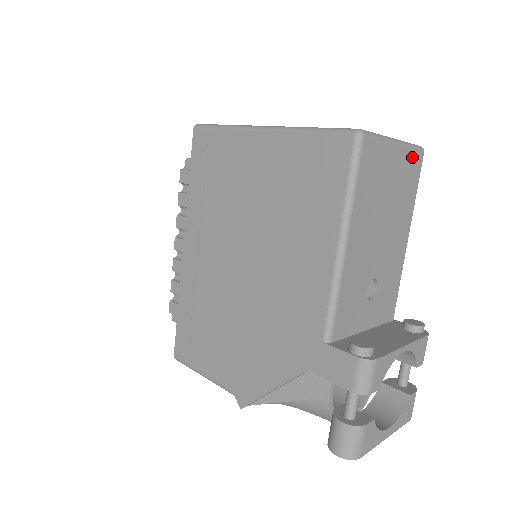
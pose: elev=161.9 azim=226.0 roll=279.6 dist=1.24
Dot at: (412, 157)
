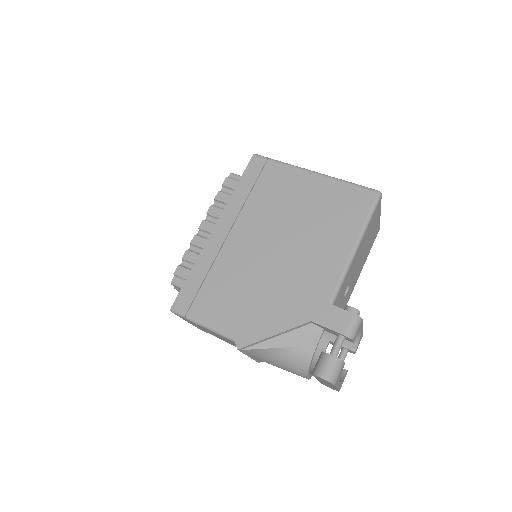
Dot at: (378, 227)
